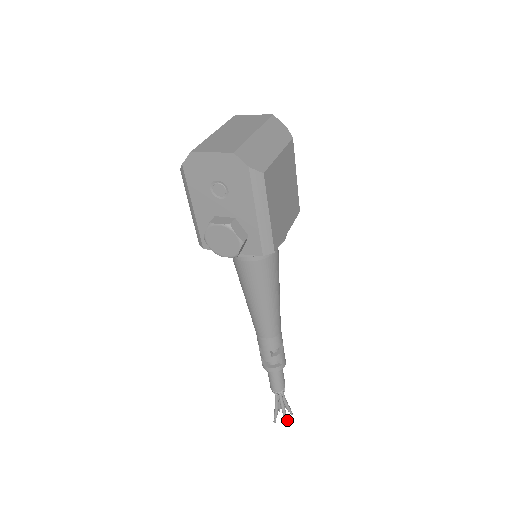
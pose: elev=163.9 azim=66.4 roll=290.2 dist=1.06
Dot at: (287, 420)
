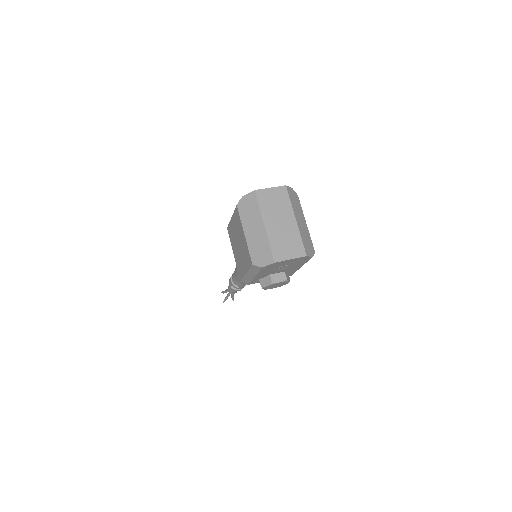
Dot at: occluded
